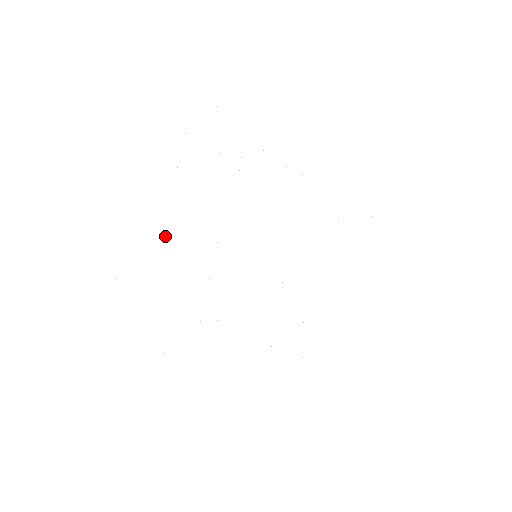
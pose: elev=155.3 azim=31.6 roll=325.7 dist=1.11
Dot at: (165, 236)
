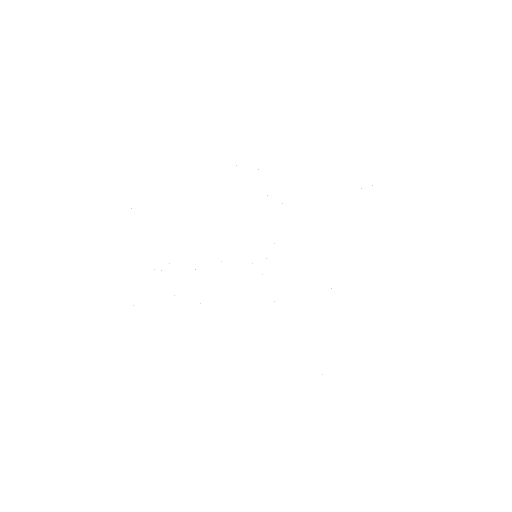
Dot at: occluded
